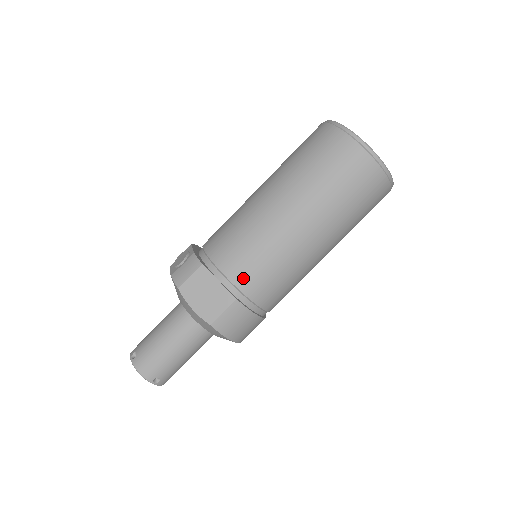
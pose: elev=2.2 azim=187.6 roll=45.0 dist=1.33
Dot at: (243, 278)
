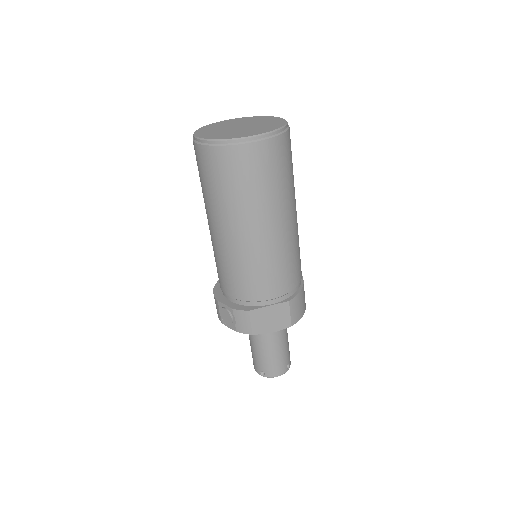
Dot at: (279, 289)
